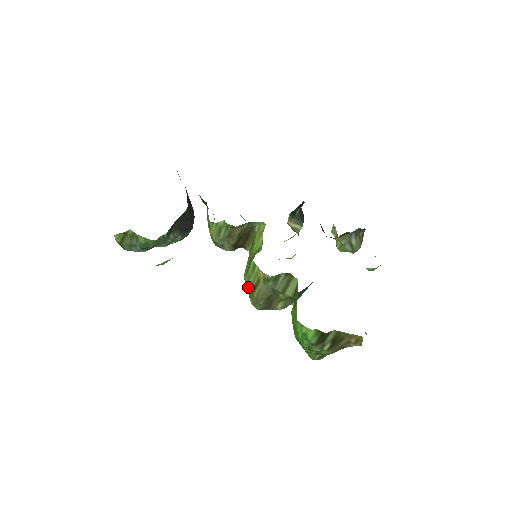
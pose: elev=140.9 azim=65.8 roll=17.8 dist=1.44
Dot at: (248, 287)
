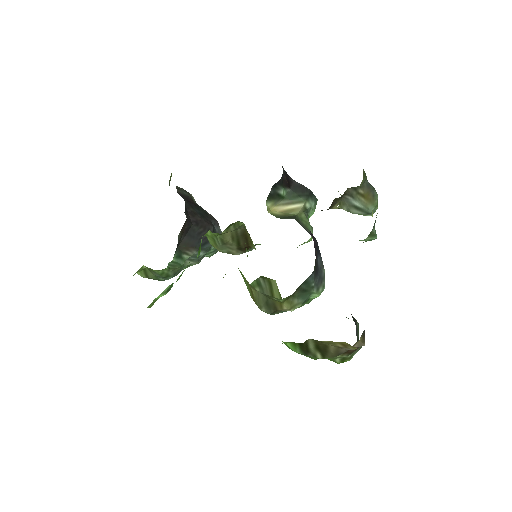
Dot at: (250, 295)
